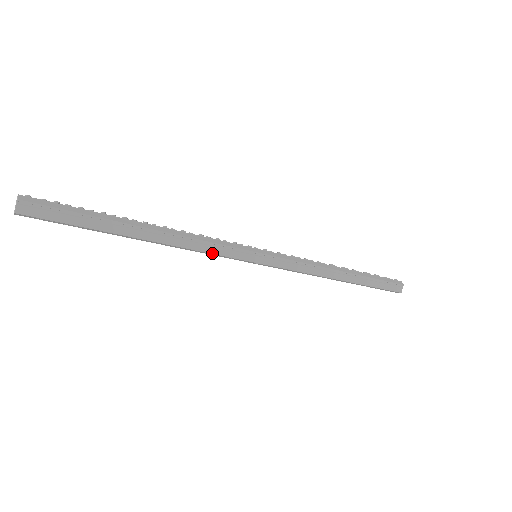
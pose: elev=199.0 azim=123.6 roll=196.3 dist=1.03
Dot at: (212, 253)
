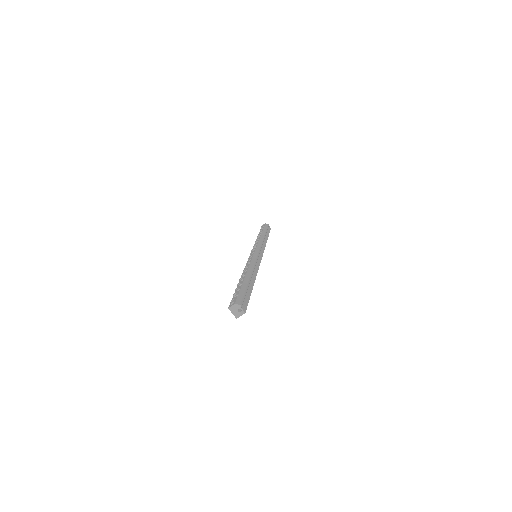
Dot at: occluded
